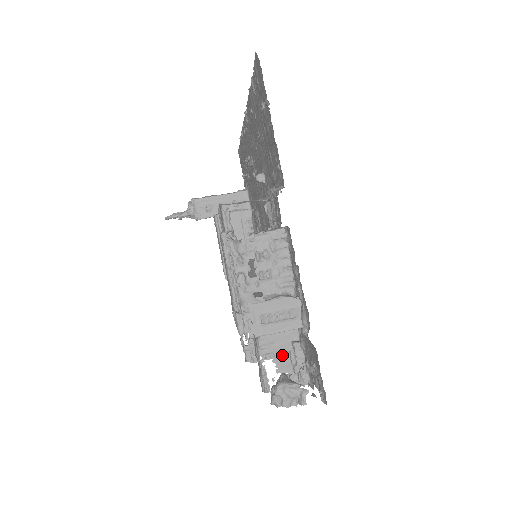
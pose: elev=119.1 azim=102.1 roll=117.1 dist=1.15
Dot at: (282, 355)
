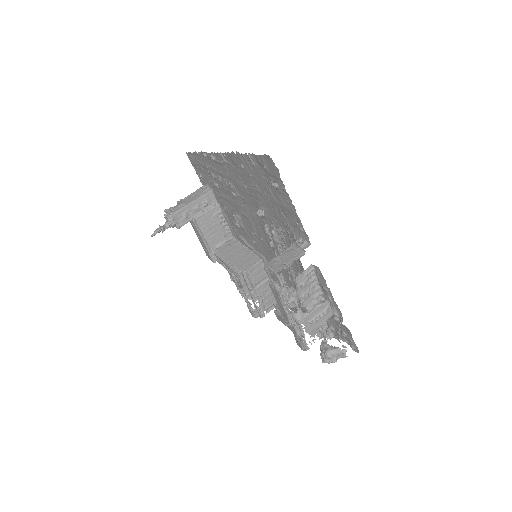
Dot at: occluded
